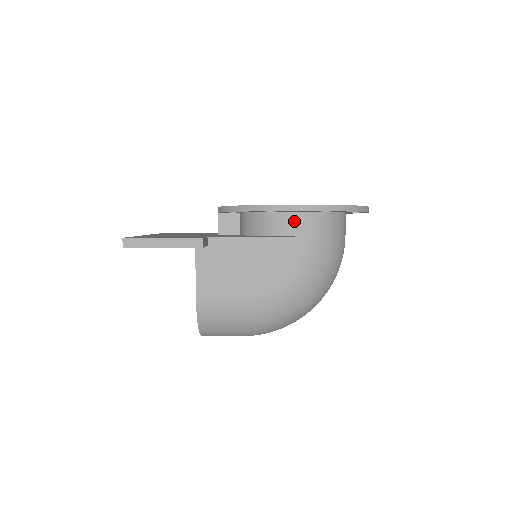
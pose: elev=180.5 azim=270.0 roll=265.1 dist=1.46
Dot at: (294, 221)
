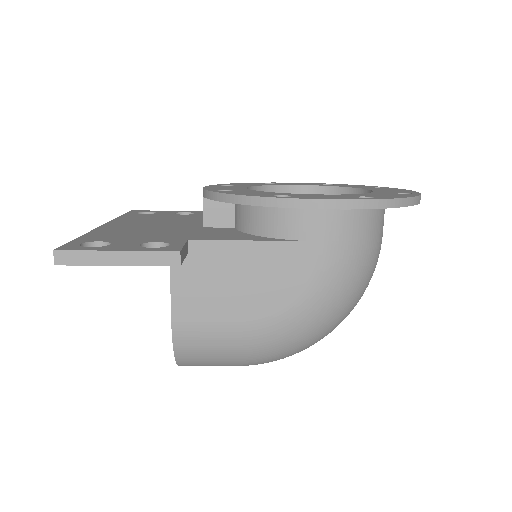
Dot at: (317, 219)
